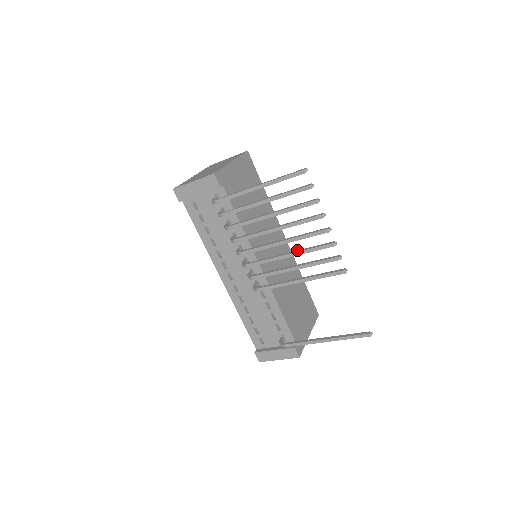
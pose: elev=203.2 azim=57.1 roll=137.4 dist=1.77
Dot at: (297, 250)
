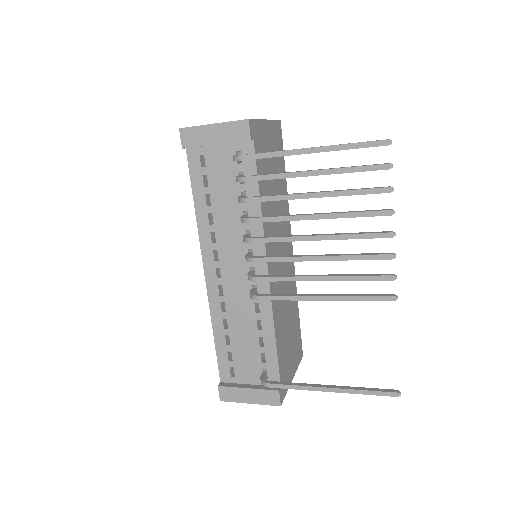
Dot at: (334, 254)
